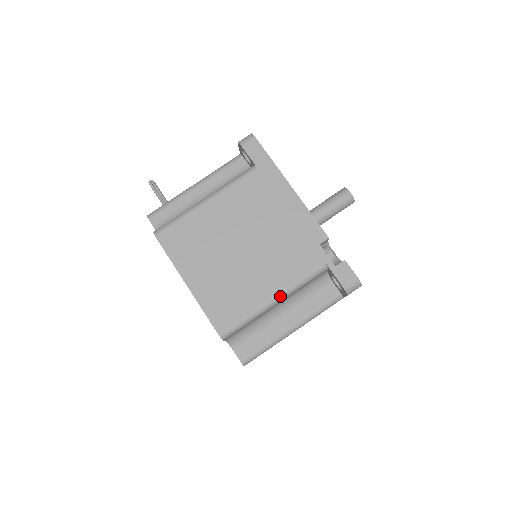
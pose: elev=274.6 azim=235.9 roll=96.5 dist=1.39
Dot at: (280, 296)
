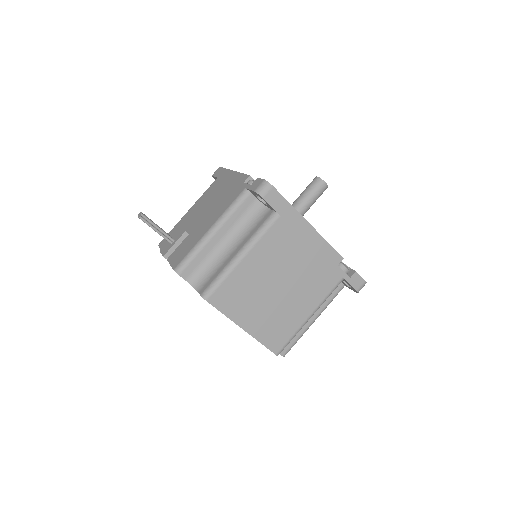
Dot at: (314, 312)
